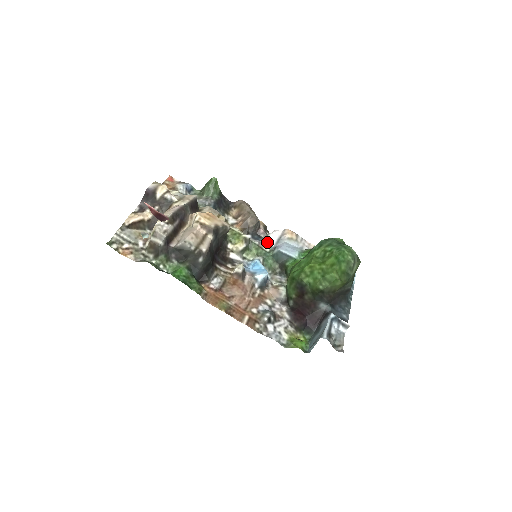
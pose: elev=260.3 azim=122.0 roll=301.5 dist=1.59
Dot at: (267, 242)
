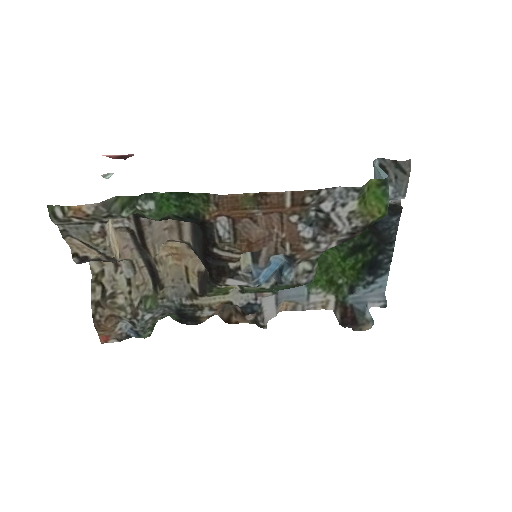
Dot at: (264, 297)
